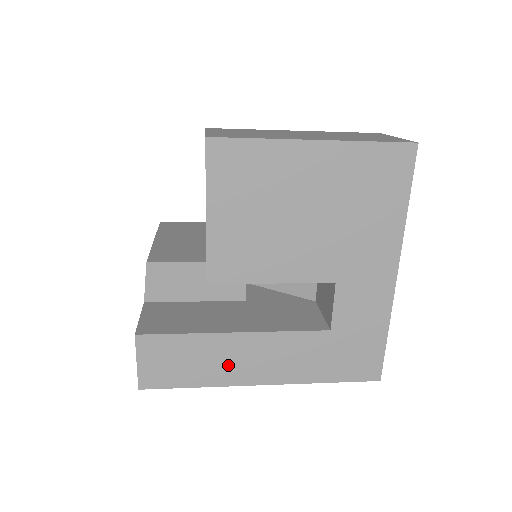
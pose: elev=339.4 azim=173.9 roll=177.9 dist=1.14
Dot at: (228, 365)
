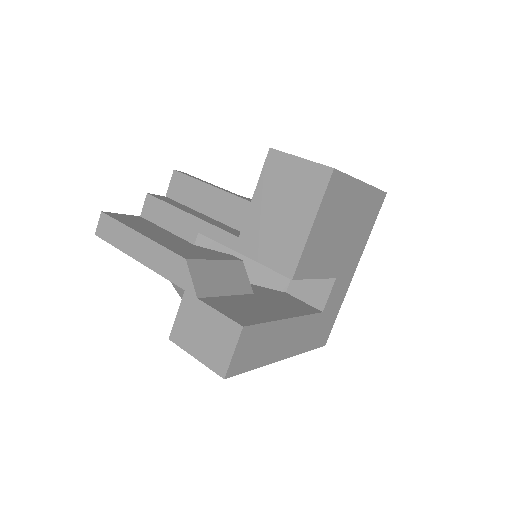
Dot at: (276, 346)
